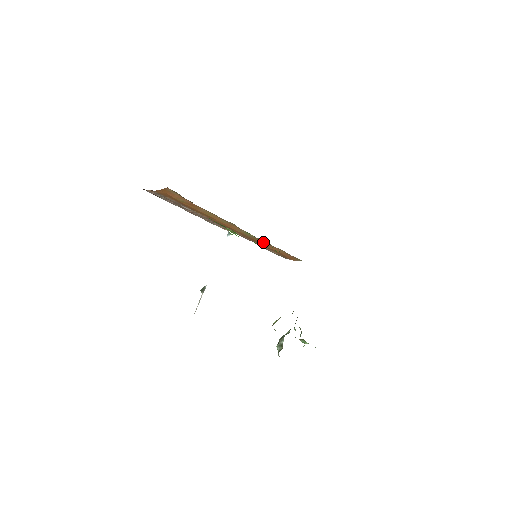
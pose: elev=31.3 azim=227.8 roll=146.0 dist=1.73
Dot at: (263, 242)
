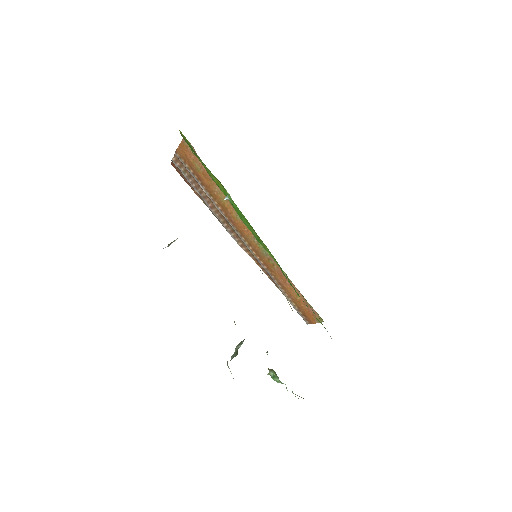
Dot at: (278, 270)
